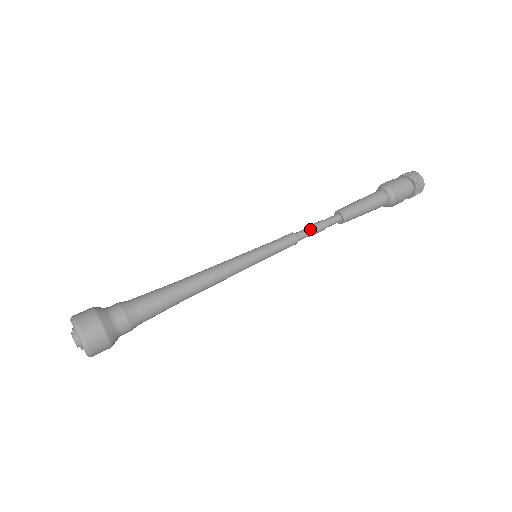
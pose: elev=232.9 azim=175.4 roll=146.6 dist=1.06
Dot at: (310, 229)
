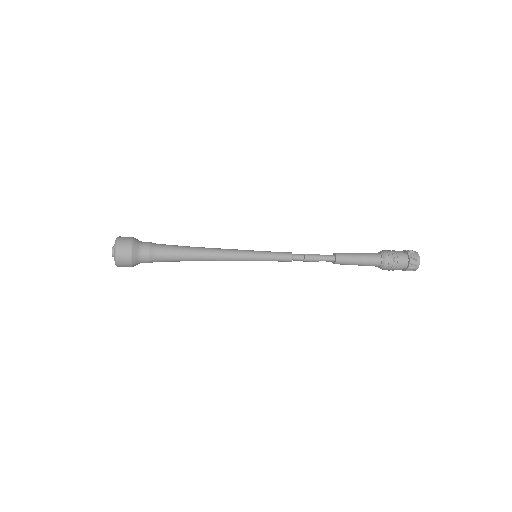
Dot at: (305, 257)
